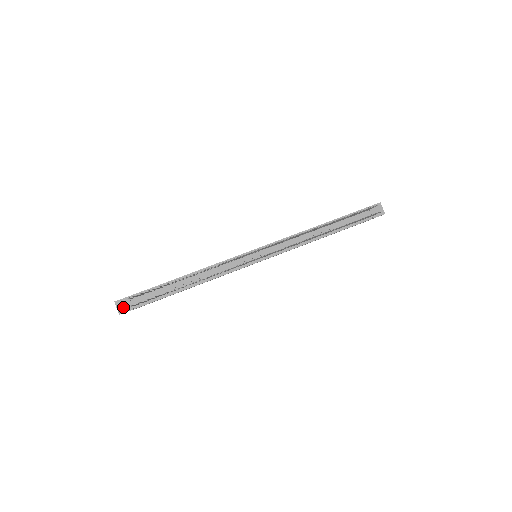
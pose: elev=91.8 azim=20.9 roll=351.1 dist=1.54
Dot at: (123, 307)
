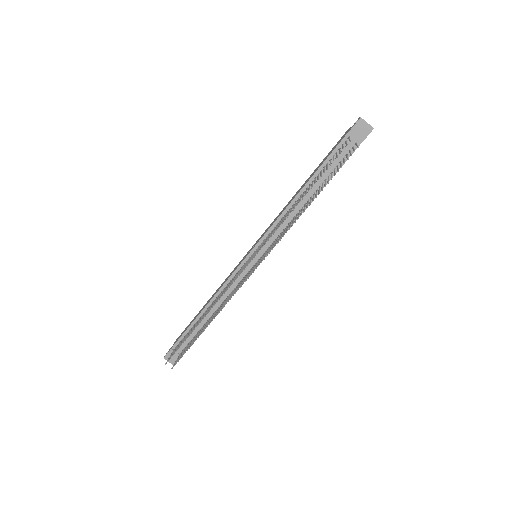
Dot at: (173, 359)
